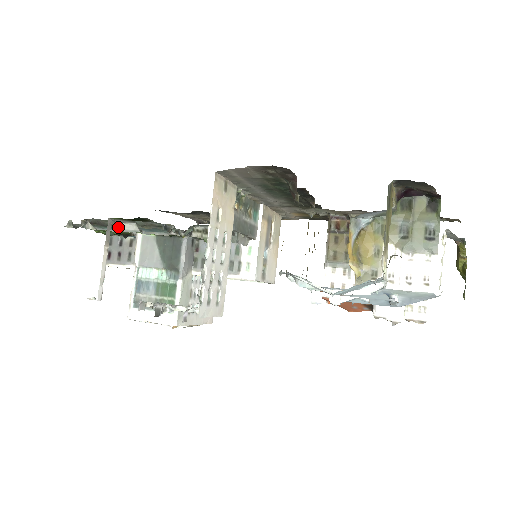
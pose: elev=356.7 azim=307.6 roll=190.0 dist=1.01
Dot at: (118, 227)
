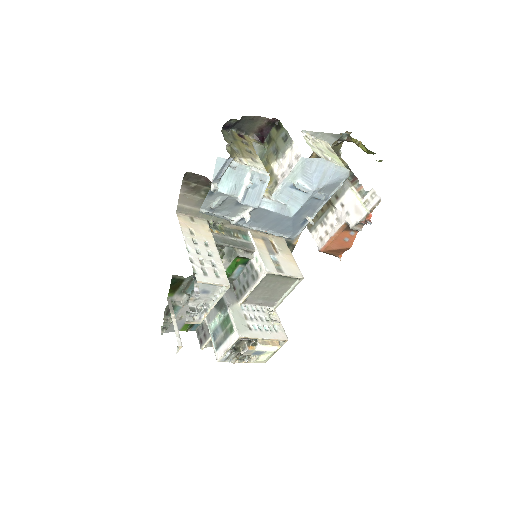
Dot at: (179, 304)
